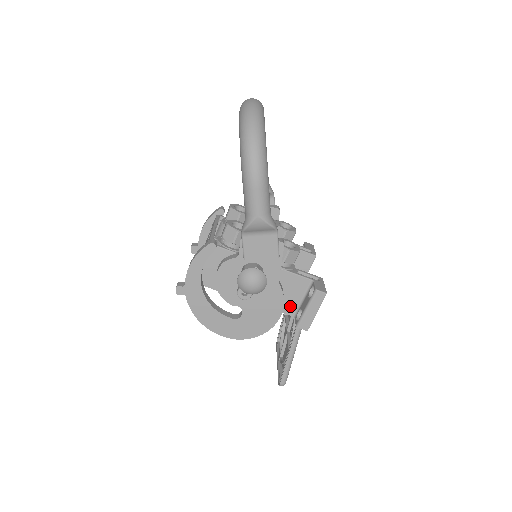
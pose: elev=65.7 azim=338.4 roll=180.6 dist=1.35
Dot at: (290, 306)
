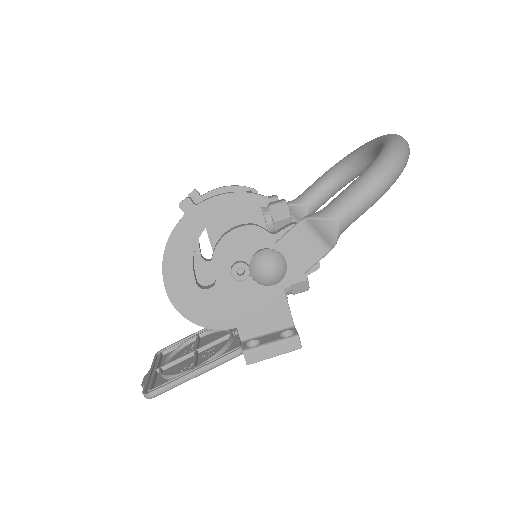
Dot at: (250, 327)
